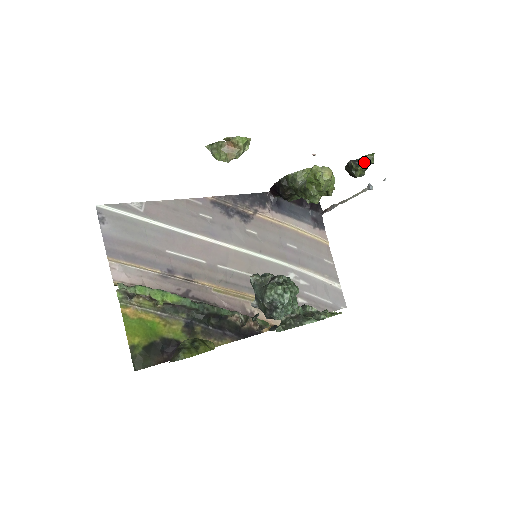
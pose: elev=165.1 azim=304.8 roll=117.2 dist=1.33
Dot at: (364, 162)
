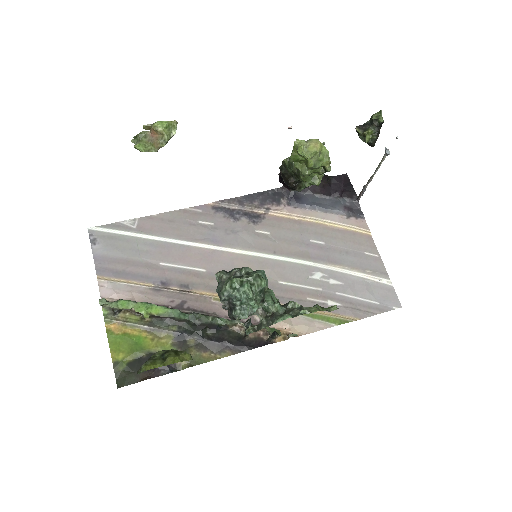
Dot at: (372, 124)
